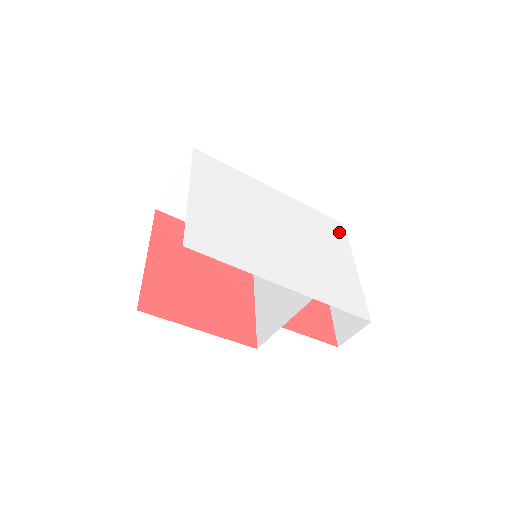
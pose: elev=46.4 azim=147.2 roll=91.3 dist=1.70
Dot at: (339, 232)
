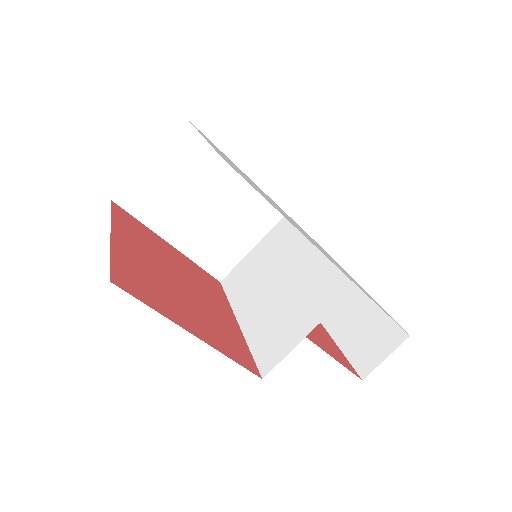
Dot at: occluded
